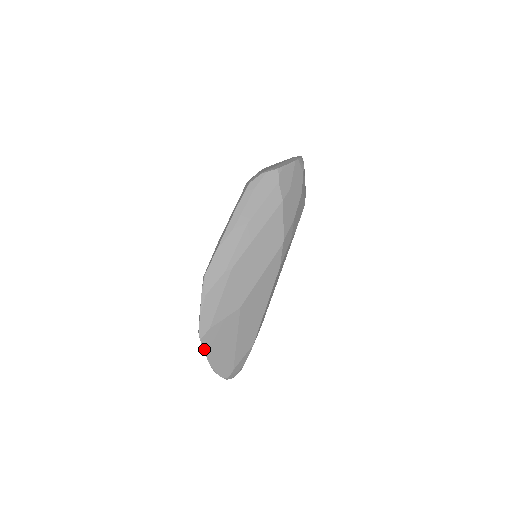
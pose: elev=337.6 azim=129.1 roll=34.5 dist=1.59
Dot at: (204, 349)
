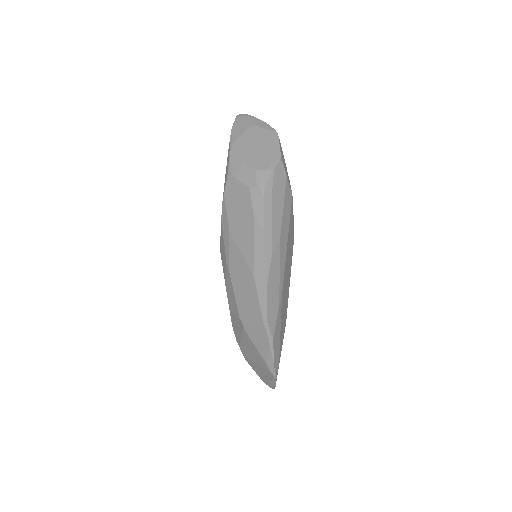
Dot at: occluded
